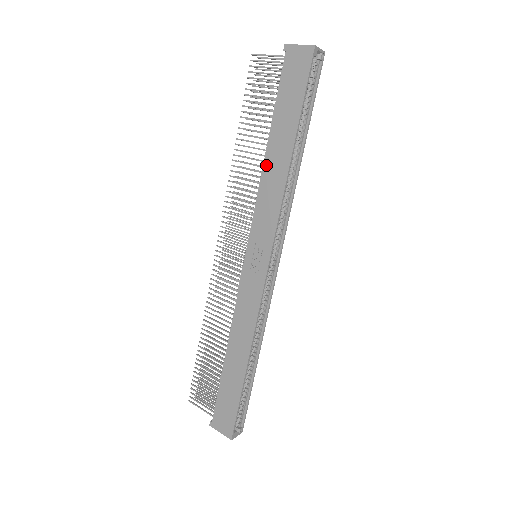
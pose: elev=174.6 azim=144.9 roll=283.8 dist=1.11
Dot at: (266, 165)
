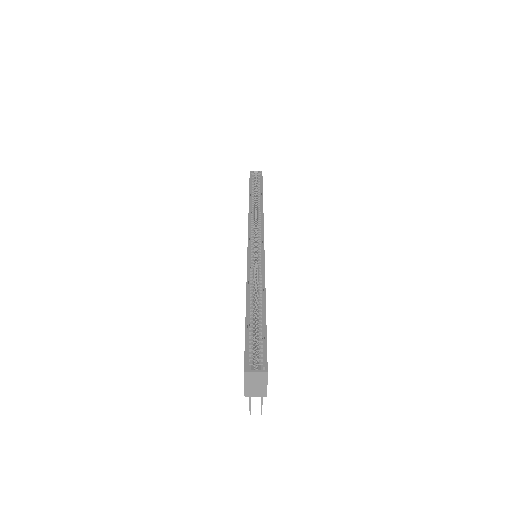
Dot at: occluded
